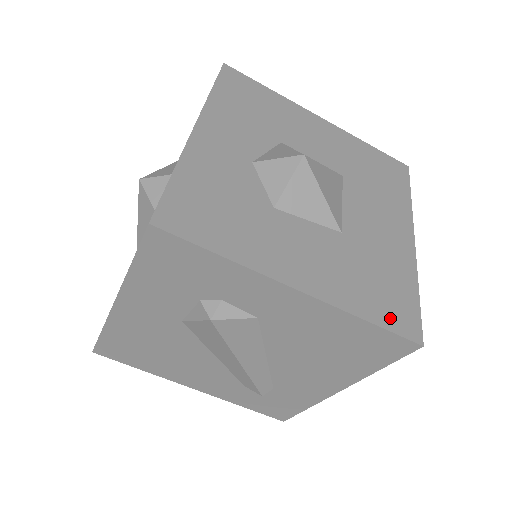
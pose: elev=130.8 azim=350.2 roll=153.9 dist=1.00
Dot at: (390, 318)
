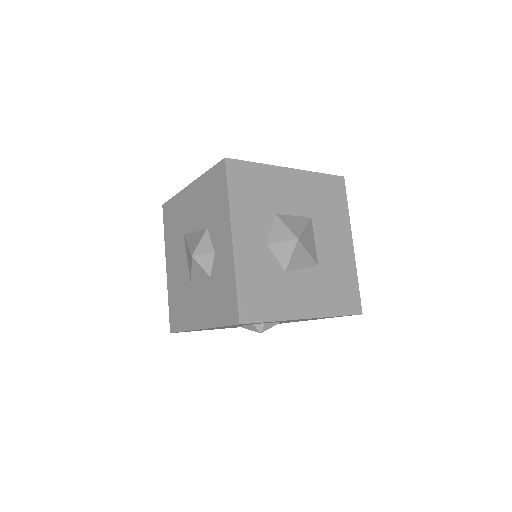
Dot at: (347, 307)
